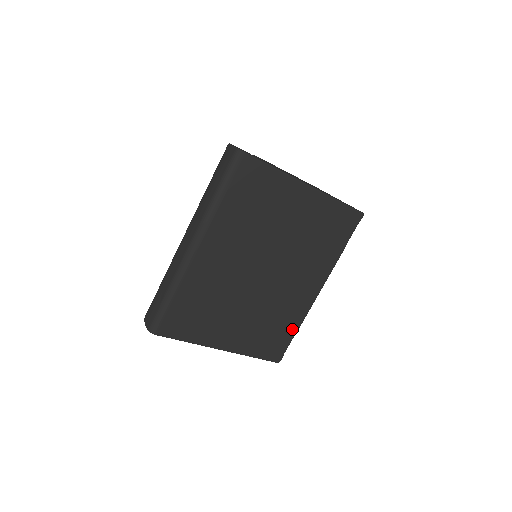
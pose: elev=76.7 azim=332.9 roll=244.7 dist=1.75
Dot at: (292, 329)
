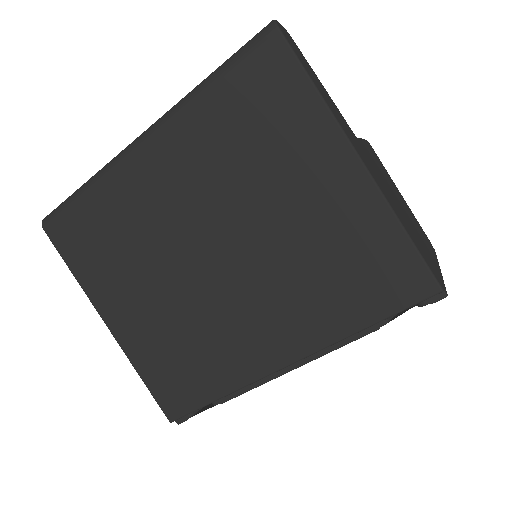
Dot at: (214, 388)
